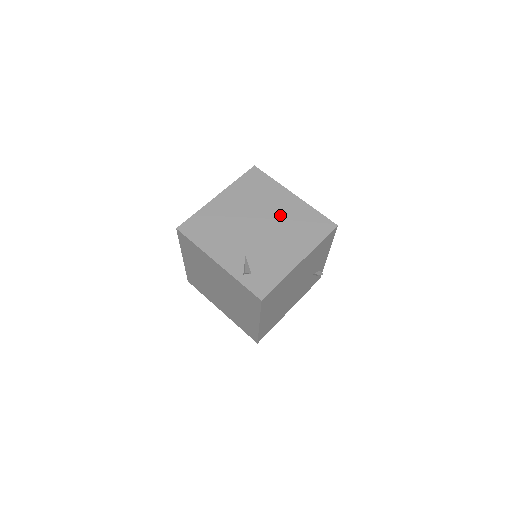
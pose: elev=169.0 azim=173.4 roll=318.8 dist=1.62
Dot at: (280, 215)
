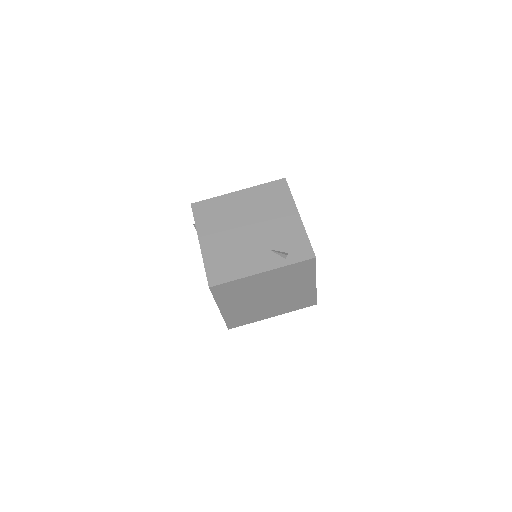
Dot at: (250, 209)
